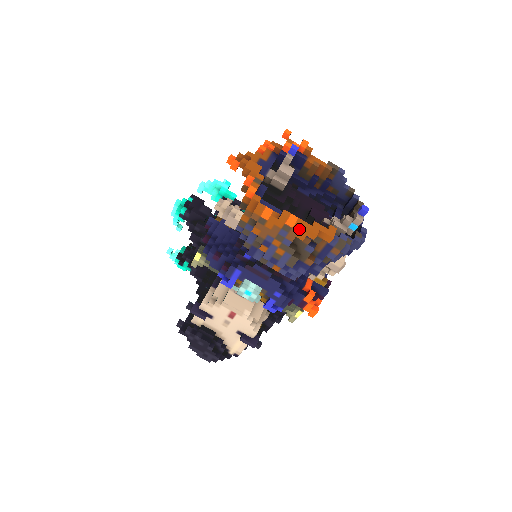
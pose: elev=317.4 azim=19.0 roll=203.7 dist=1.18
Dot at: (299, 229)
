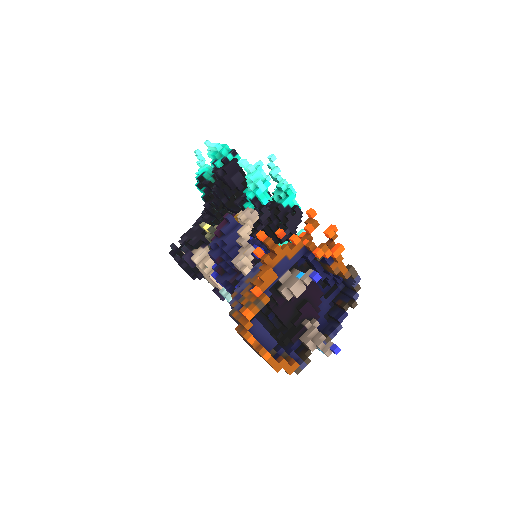
Dot at: (267, 362)
